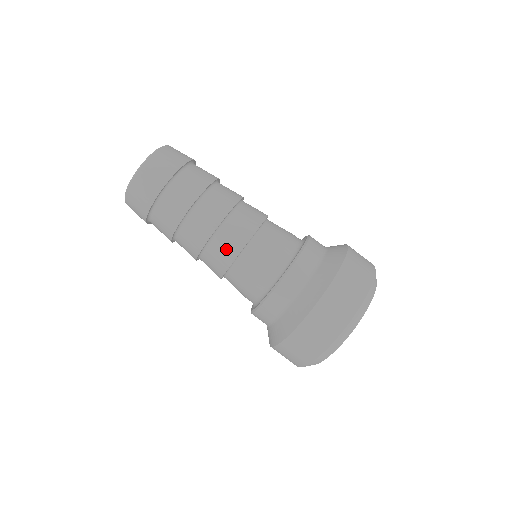
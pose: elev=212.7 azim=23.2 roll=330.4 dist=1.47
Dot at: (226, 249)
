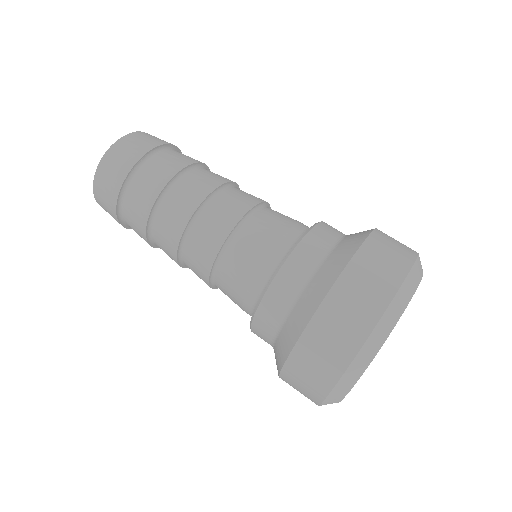
Dot at: (205, 244)
